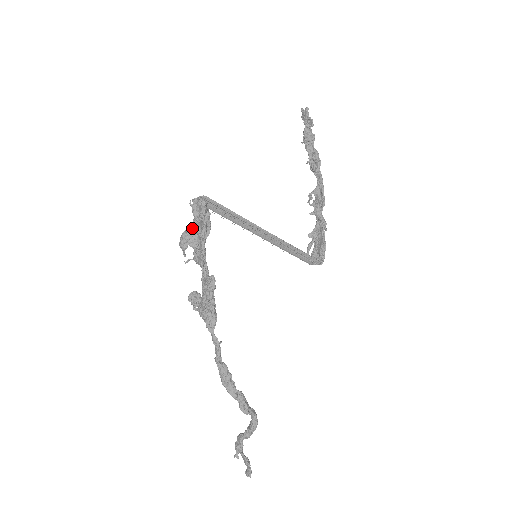
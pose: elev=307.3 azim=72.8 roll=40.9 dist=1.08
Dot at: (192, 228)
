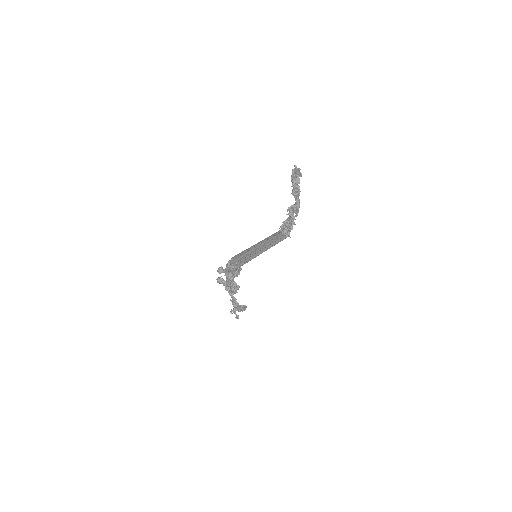
Dot at: (227, 268)
